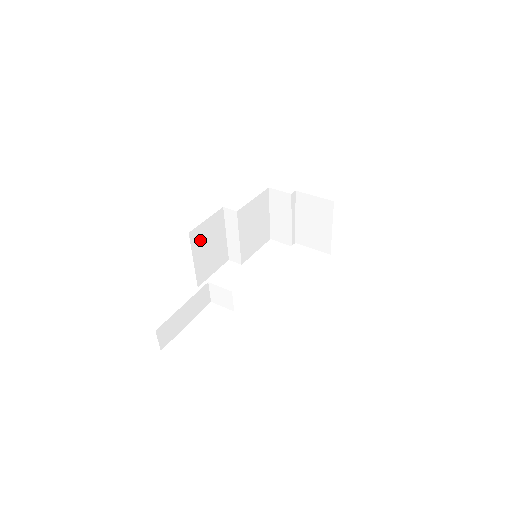
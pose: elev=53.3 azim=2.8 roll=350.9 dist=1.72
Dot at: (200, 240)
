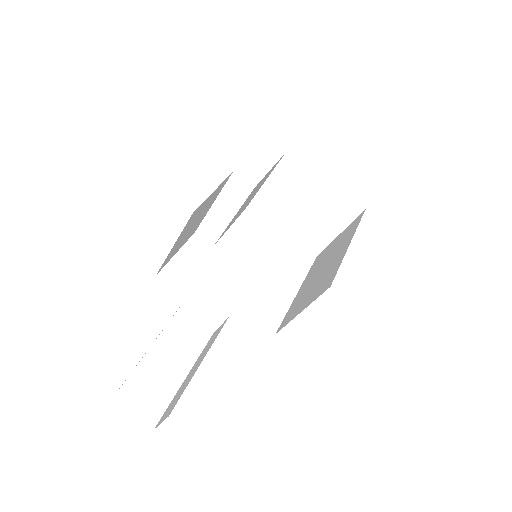
Dot at: (193, 218)
